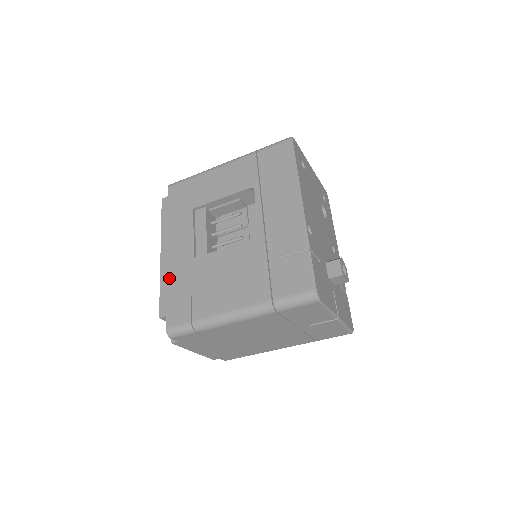
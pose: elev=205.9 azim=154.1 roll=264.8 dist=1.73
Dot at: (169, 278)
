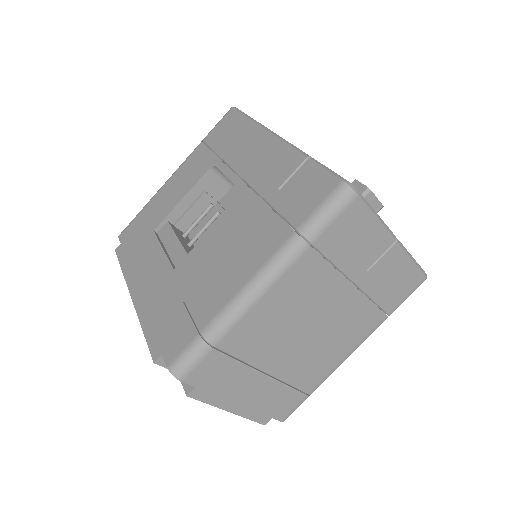
Dot at: (150, 311)
